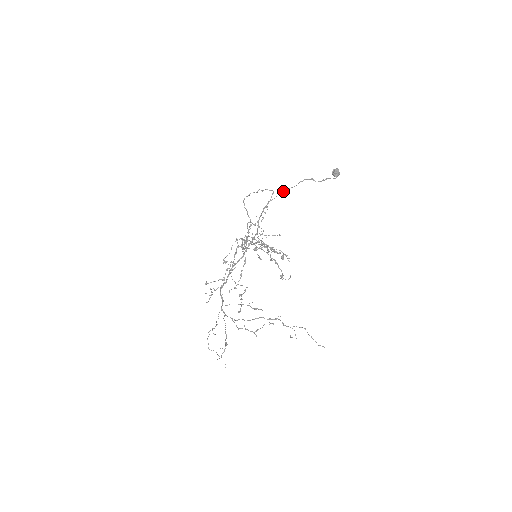
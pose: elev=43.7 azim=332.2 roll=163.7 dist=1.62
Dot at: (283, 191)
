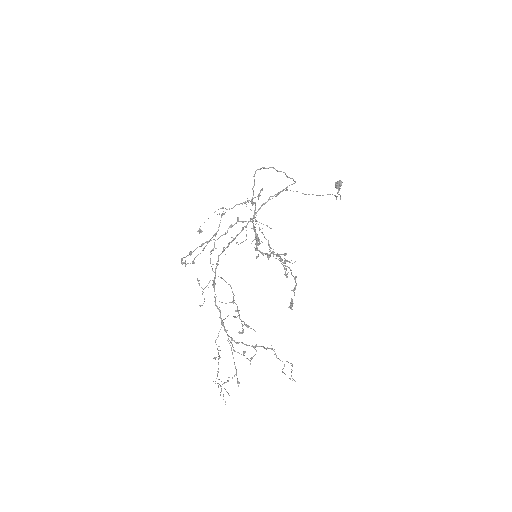
Dot at: occluded
